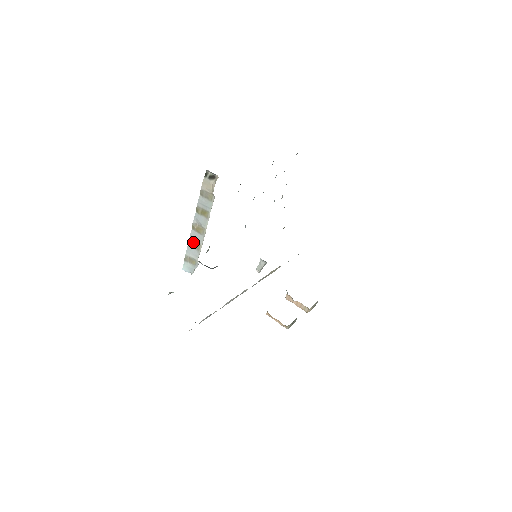
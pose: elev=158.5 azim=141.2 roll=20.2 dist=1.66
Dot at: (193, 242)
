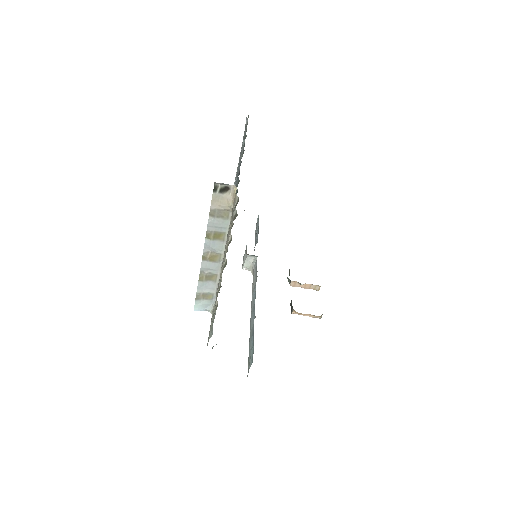
Dot at: (206, 275)
